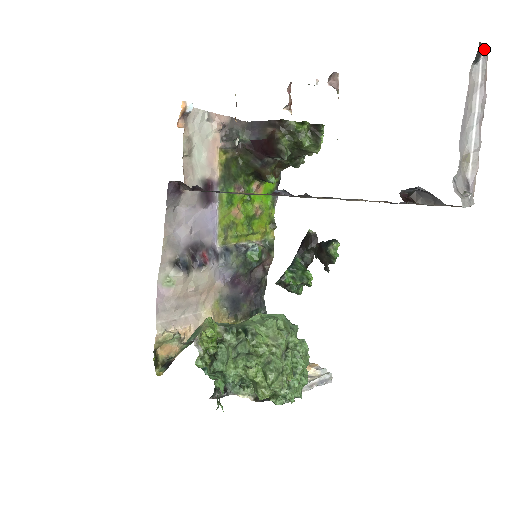
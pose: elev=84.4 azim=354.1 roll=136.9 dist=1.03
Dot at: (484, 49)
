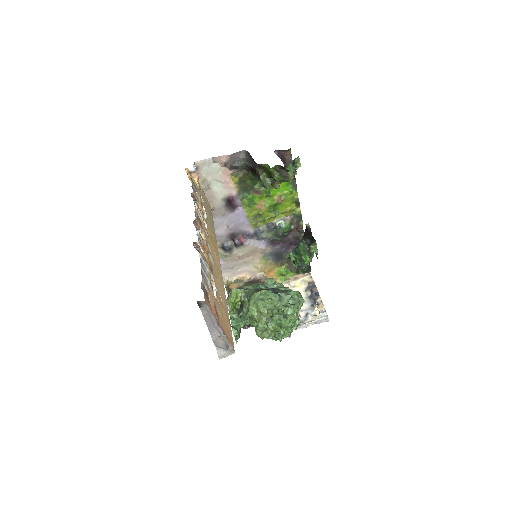
Dot at: (202, 303)
